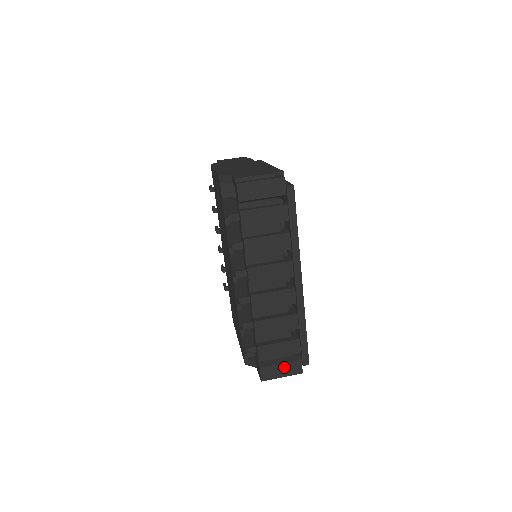
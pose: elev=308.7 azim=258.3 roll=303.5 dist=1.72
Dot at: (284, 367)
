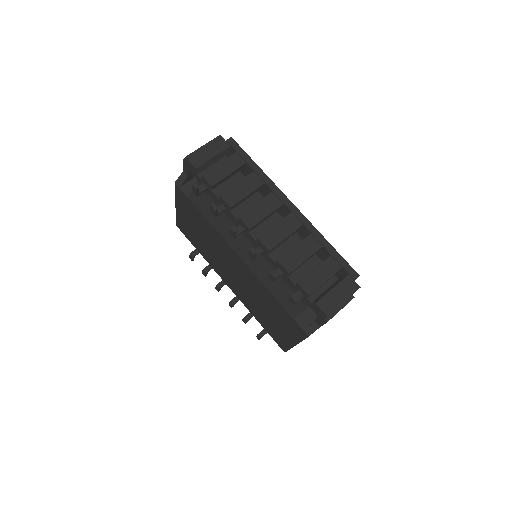
Dot at: (338, 291)
